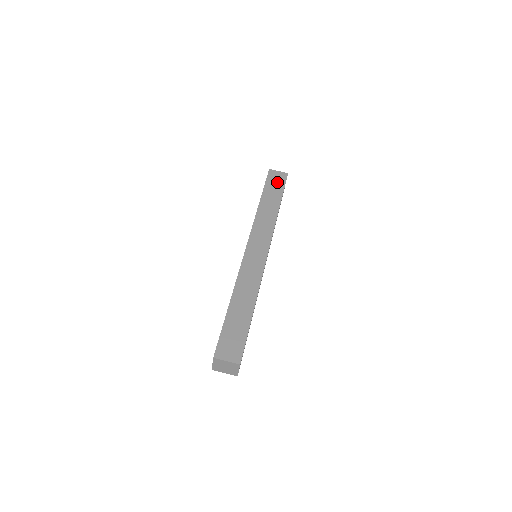
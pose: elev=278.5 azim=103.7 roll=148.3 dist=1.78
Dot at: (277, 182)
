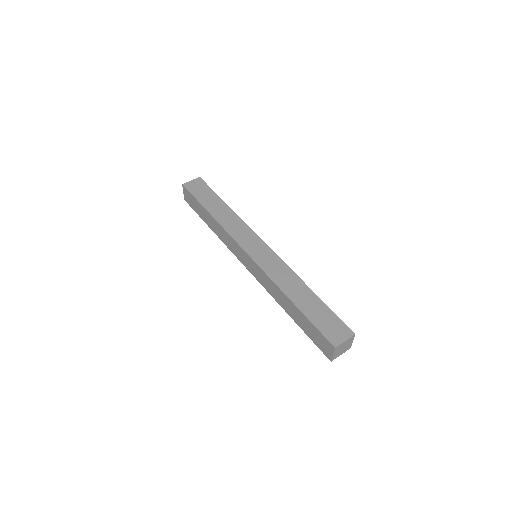
Dot at: (202, 189)
